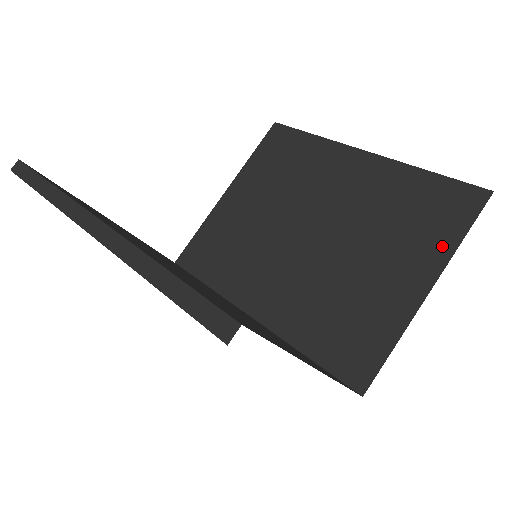
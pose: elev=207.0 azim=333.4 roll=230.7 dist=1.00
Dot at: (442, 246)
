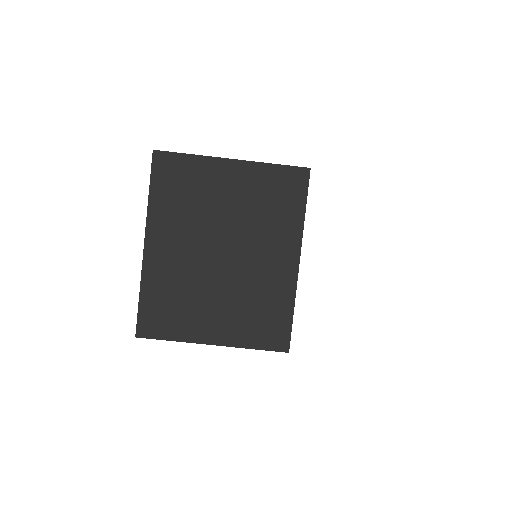
Dot at: occluded
